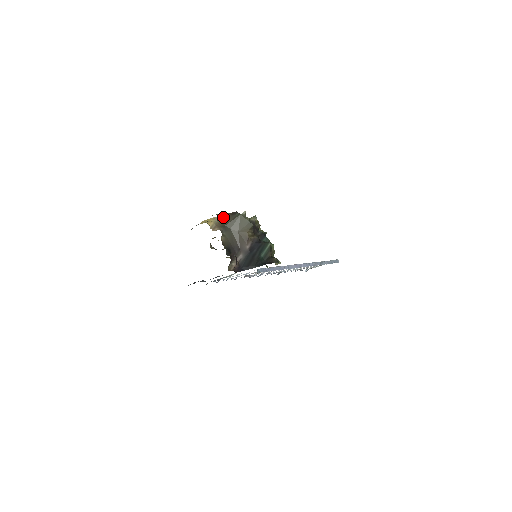
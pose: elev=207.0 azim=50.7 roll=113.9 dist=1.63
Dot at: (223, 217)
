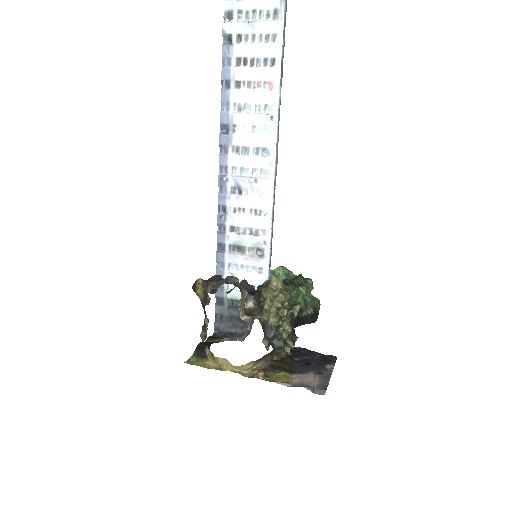
Dot at: occluded
